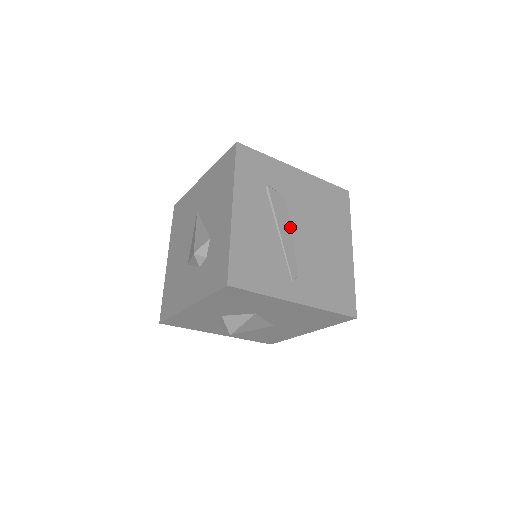
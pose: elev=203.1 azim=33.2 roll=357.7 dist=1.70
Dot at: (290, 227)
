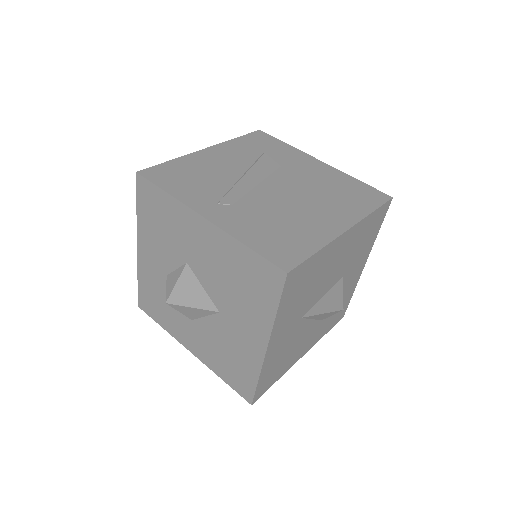
Dot at: (263, 180)
